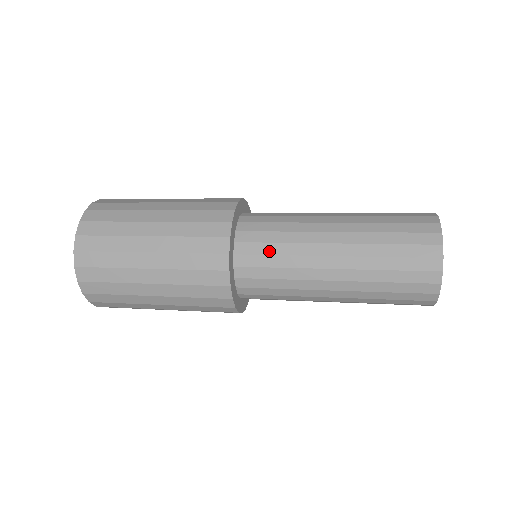
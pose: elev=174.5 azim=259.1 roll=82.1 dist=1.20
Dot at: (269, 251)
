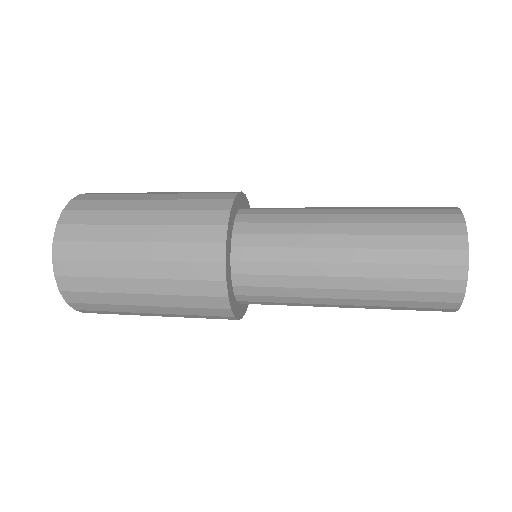
Dot at: (270, 271)
